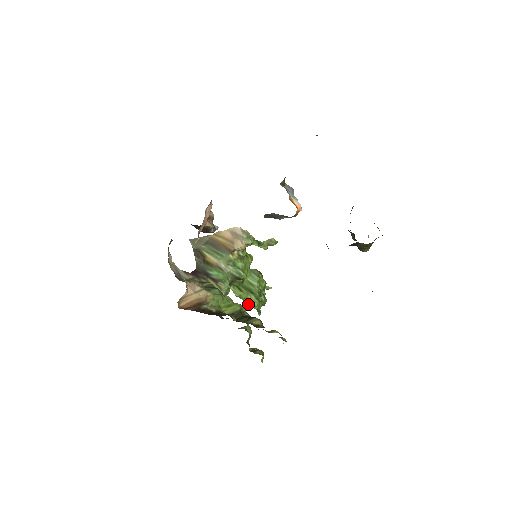
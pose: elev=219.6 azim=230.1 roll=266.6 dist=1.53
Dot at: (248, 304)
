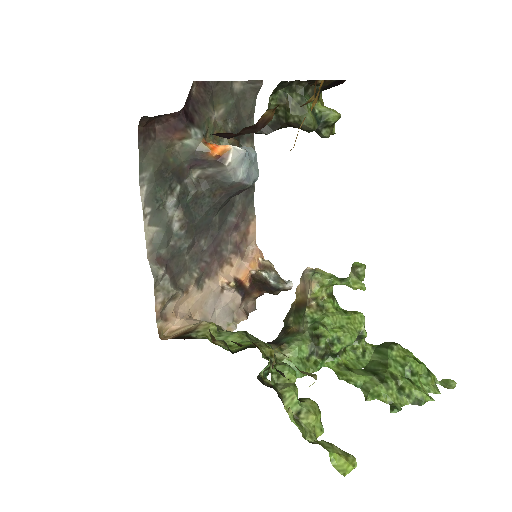
Dot at: (365, 392)
